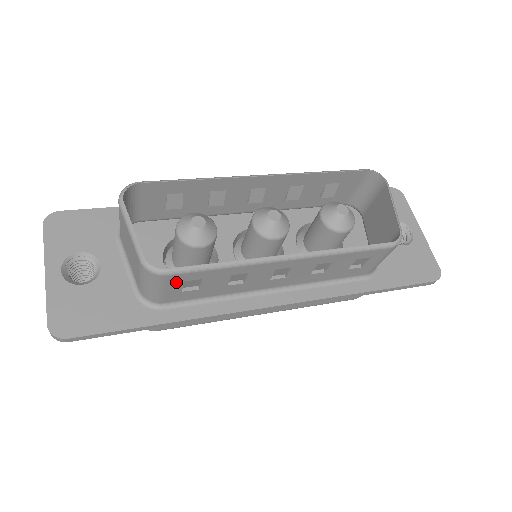
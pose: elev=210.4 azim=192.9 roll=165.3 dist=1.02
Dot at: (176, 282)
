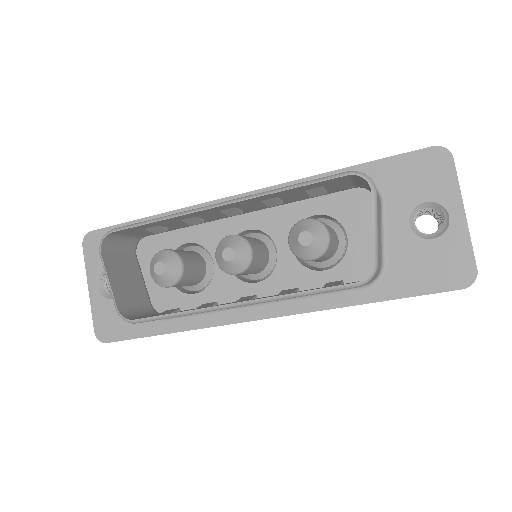
Dot at: occluded
